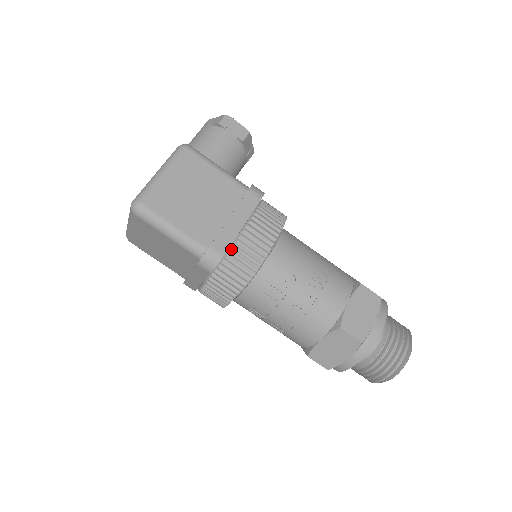
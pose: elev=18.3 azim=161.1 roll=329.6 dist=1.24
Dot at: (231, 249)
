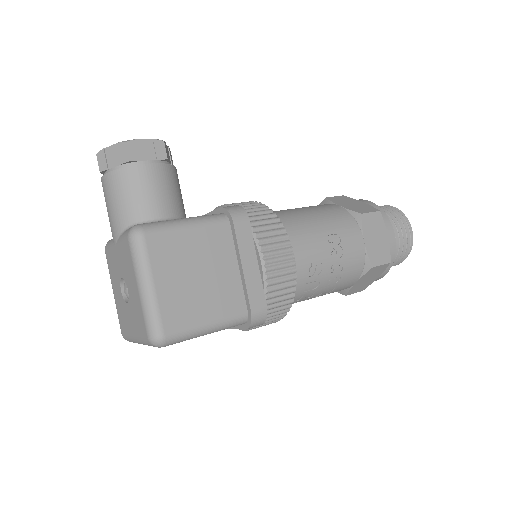
Dot at: (266, 294)
